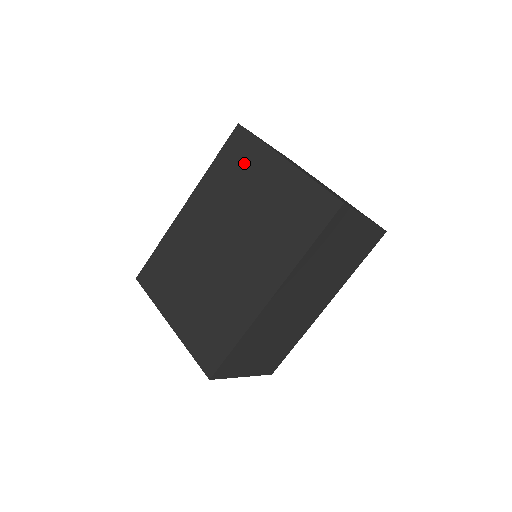
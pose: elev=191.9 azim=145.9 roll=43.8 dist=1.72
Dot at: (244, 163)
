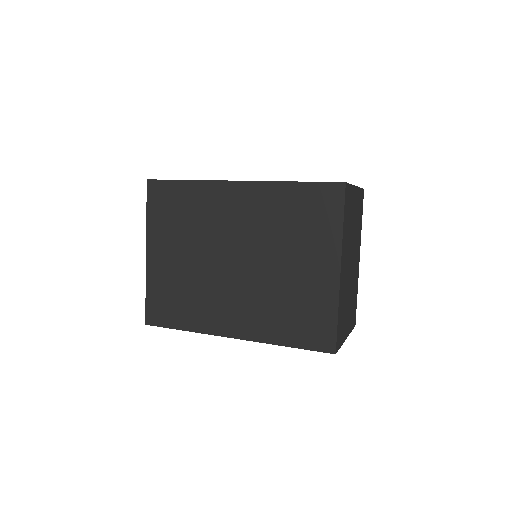
Dot at: (313, 224)
